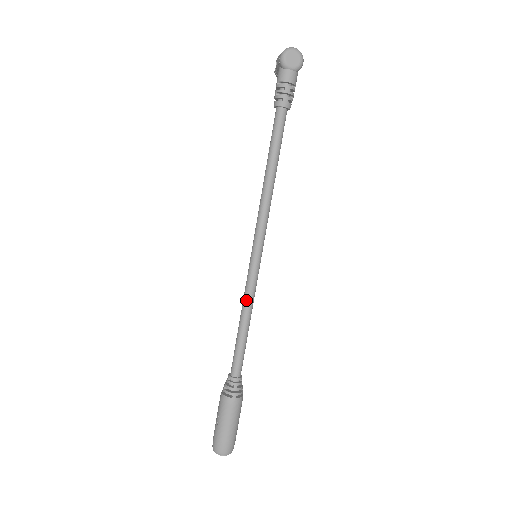
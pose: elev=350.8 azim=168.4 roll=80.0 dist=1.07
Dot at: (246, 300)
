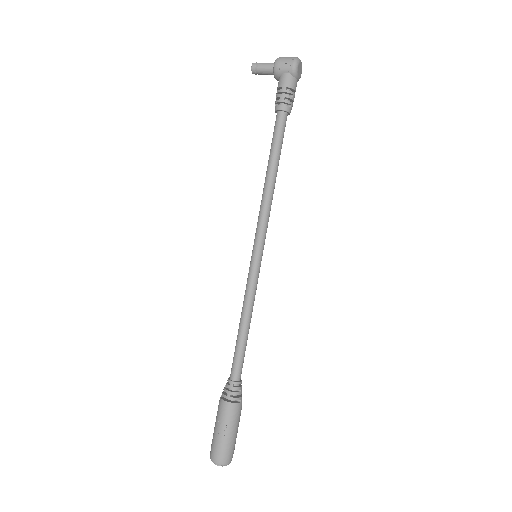
Dot at: (252, 301)
